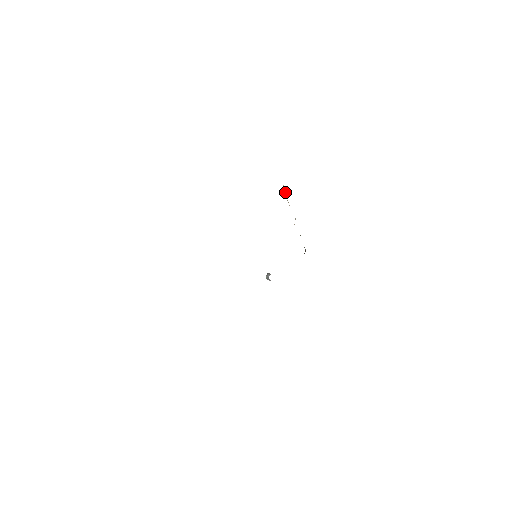
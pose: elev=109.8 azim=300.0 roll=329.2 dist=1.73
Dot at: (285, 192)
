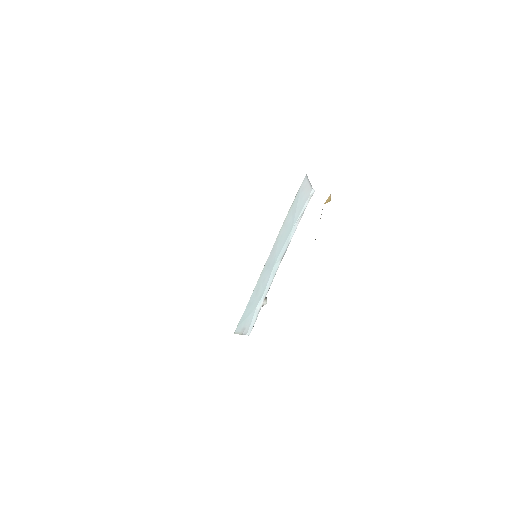
Dot at: (326, 202)
